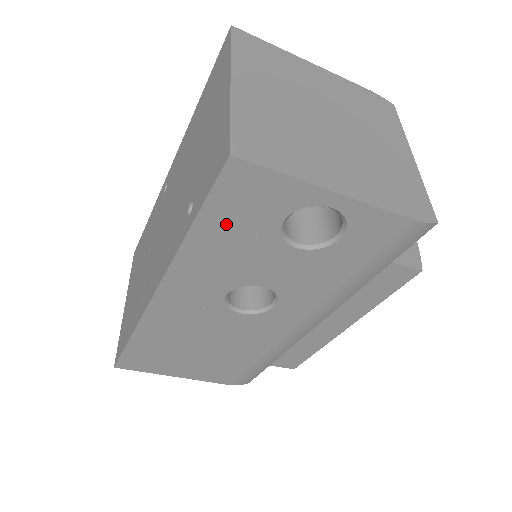
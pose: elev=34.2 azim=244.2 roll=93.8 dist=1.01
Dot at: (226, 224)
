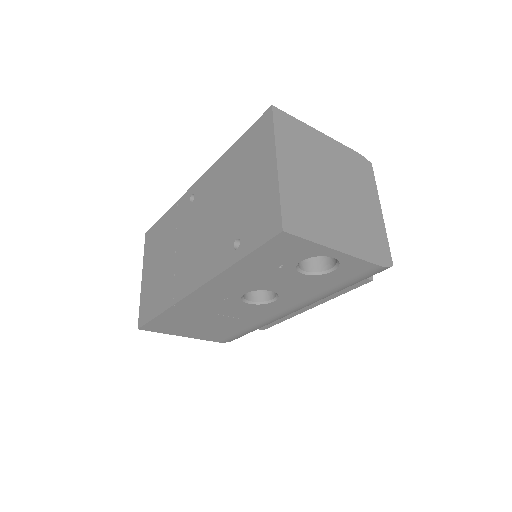
Dot at: (264, 260)
